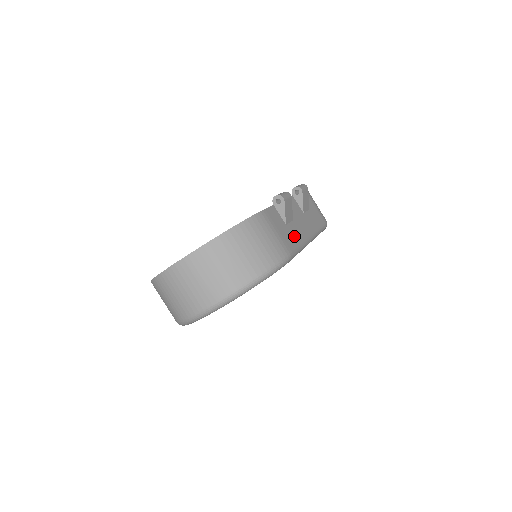
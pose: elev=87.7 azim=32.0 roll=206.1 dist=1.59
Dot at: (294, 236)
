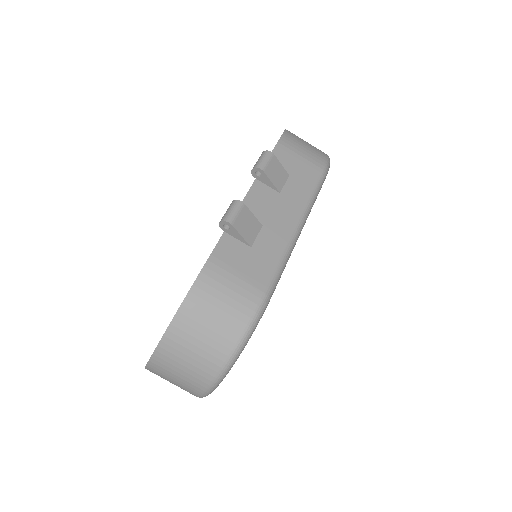
Dot at: (268, 254)
